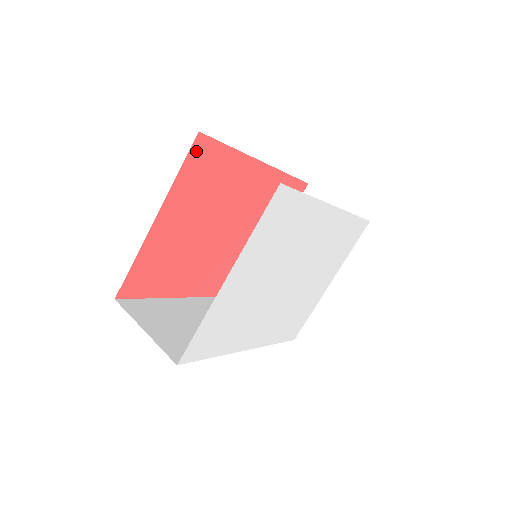
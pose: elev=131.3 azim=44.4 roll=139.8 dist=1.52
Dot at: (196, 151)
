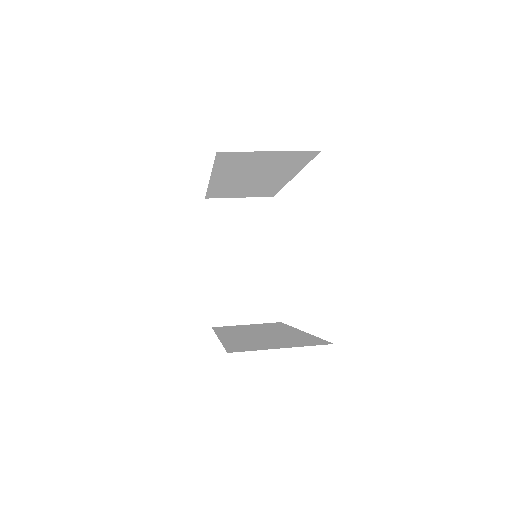
Dot at: occluded
